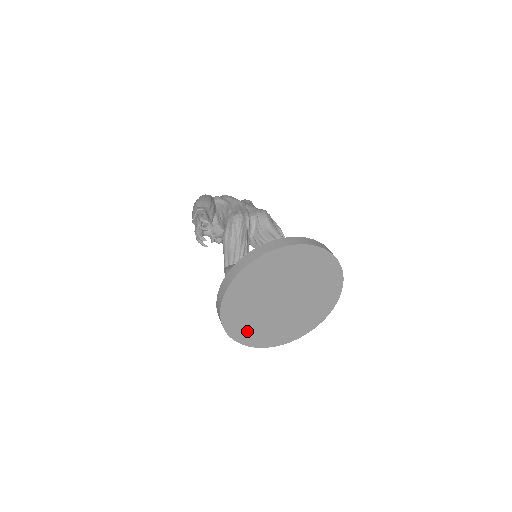
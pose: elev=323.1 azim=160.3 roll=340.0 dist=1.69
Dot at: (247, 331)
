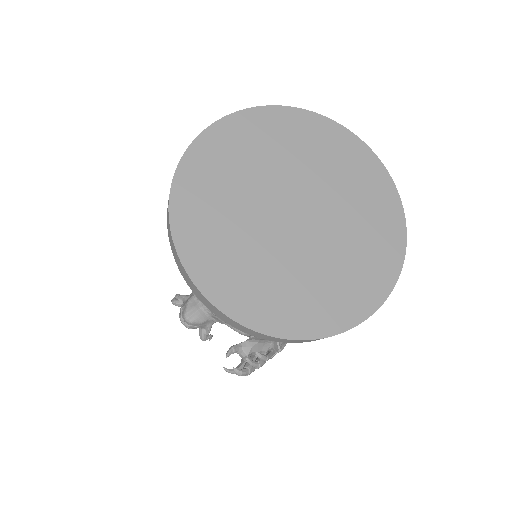
Dot at: (202, 220)
